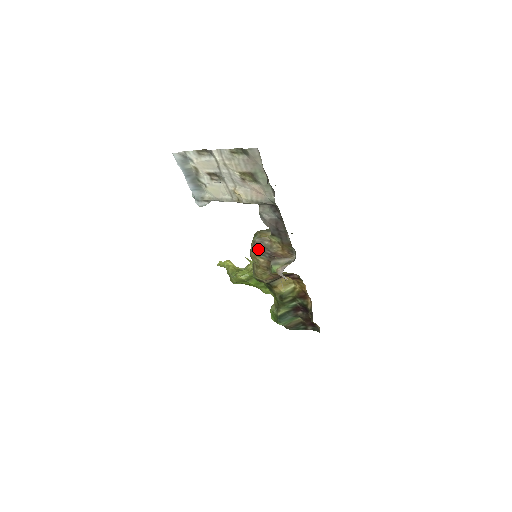
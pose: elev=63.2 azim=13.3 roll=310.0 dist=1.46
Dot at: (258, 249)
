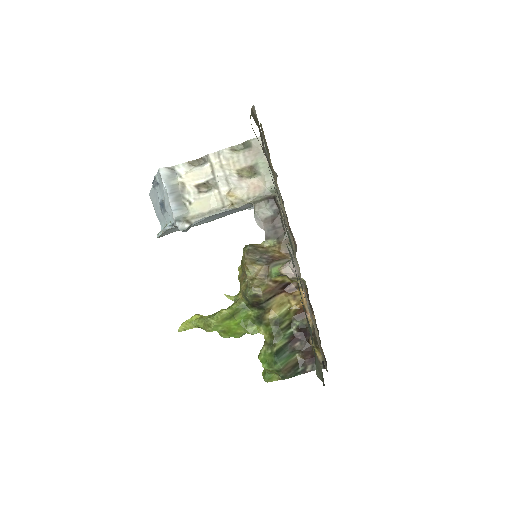
Dot at: (253, 256)
